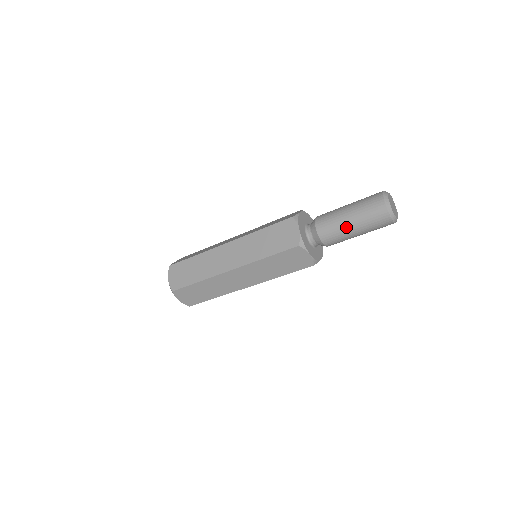
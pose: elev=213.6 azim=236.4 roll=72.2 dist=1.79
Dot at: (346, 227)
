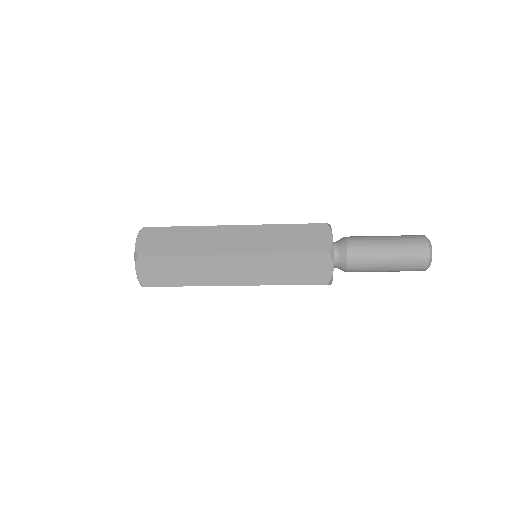
Dot at: (379, 270)
